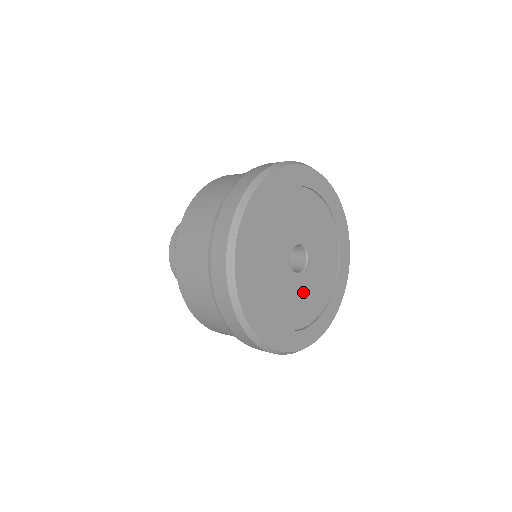
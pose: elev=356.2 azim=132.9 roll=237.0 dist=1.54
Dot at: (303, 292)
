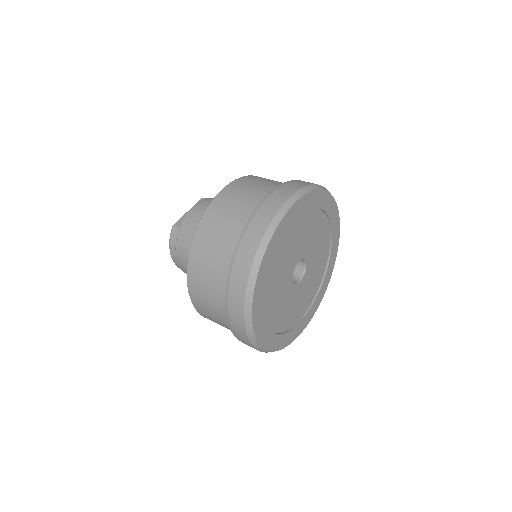
Dot at: (306, 286)
